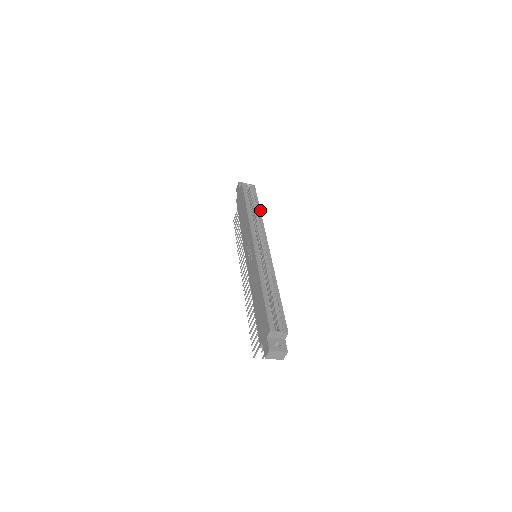
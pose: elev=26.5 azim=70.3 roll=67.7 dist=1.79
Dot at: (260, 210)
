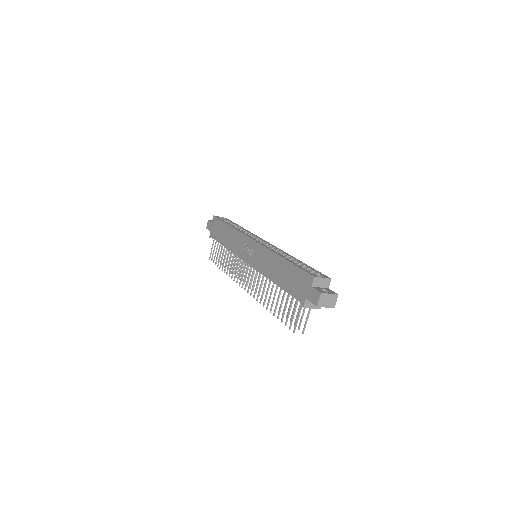
Dot at: (242, 227)
